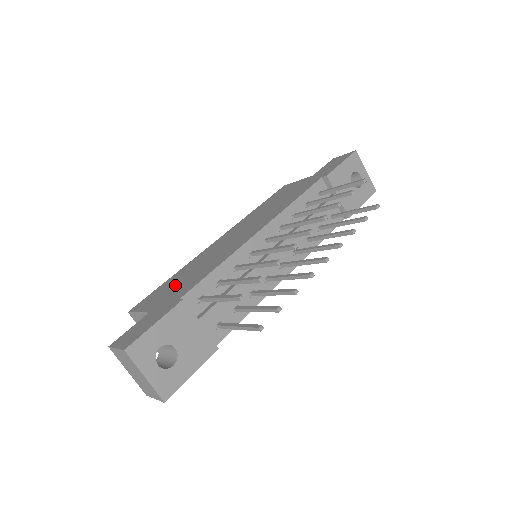
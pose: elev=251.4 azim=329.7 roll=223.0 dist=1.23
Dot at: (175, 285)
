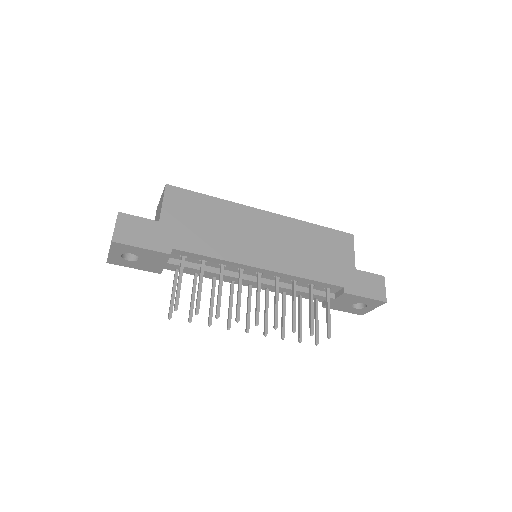
Dot at: (196, 219)
